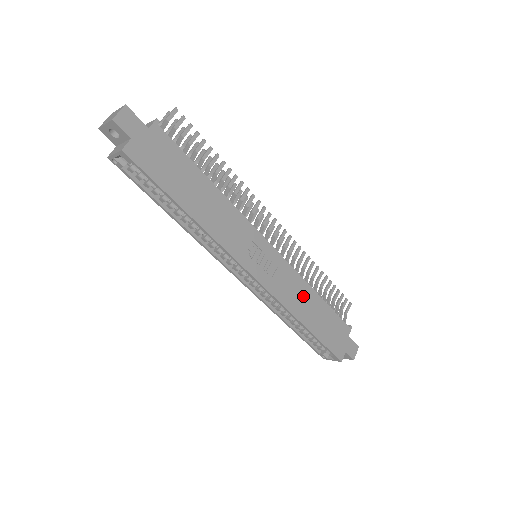
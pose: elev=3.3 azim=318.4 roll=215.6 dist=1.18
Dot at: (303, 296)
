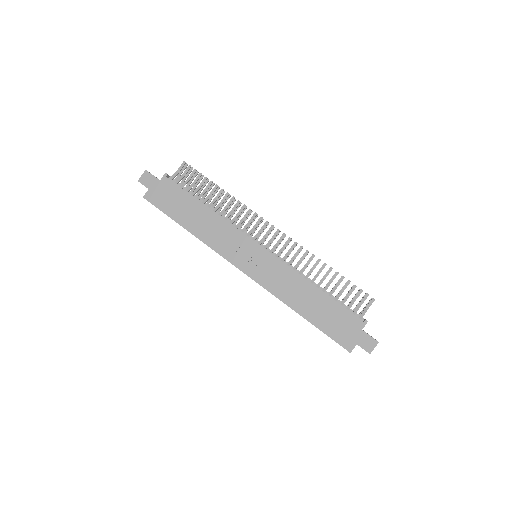
Dot at: (298, 289)
